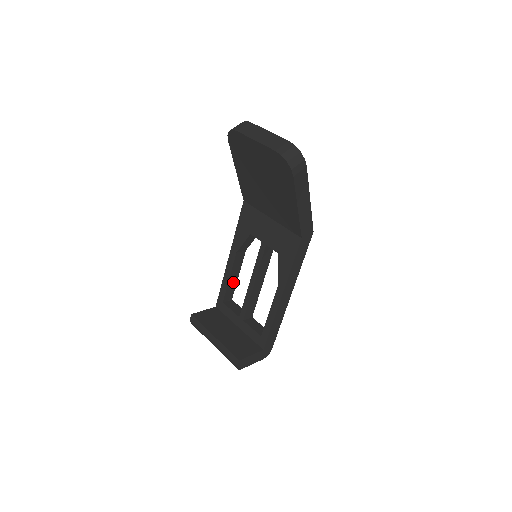
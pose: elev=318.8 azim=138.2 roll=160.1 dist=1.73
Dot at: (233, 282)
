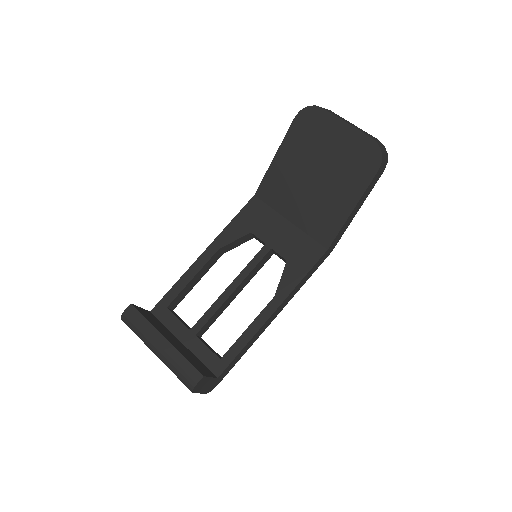
Dot at: (190, 286)
